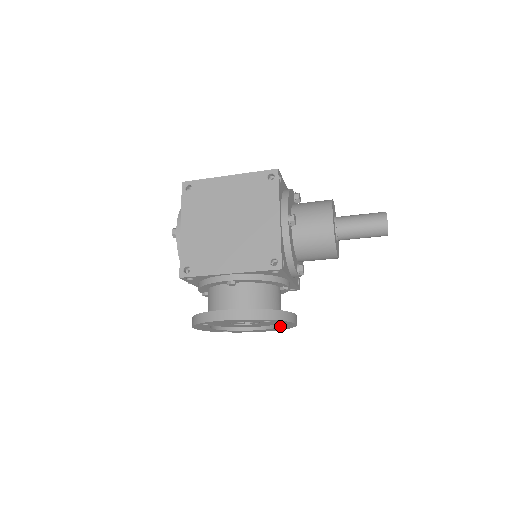
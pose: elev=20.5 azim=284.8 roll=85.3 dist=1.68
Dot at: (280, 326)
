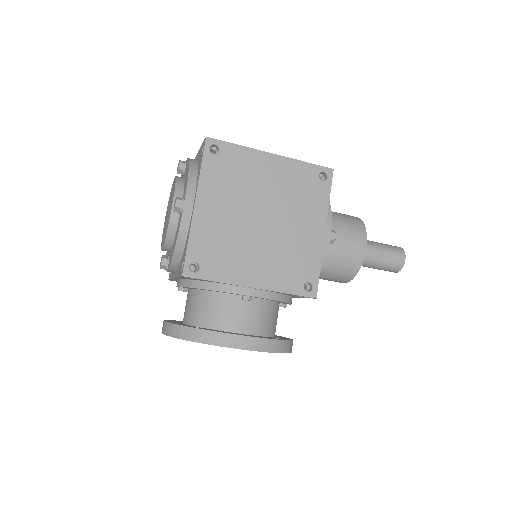
Dot at: occluded
